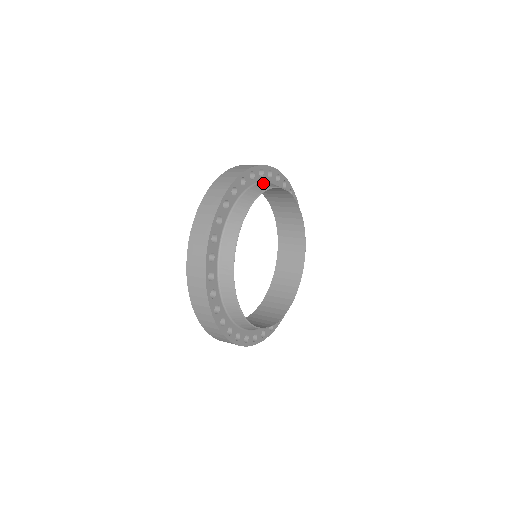
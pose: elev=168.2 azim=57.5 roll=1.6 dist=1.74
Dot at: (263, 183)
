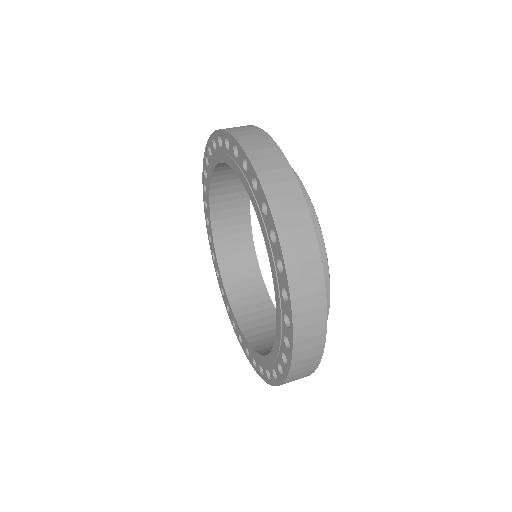
Dot at: occluded
